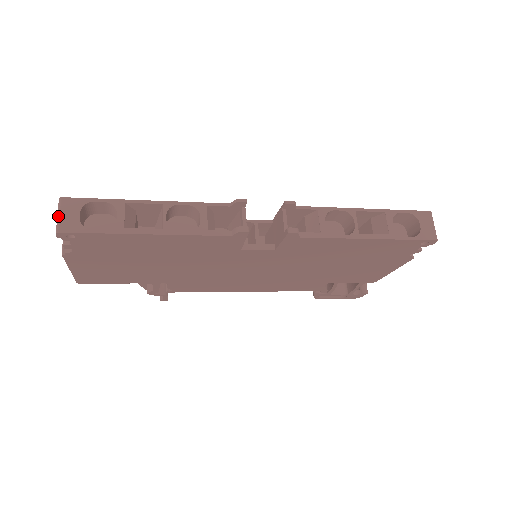
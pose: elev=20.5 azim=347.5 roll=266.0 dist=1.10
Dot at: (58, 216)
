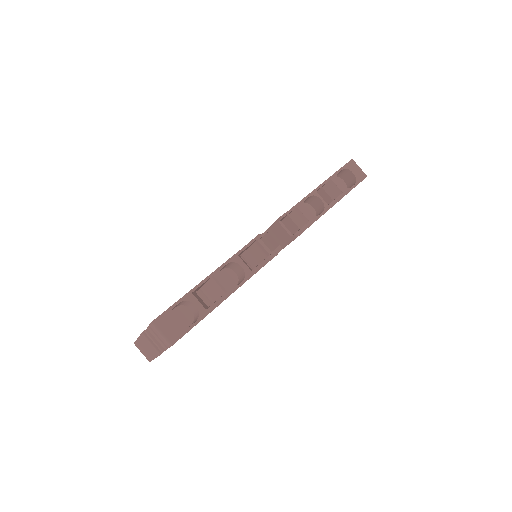
Dot at: (162, 335)
